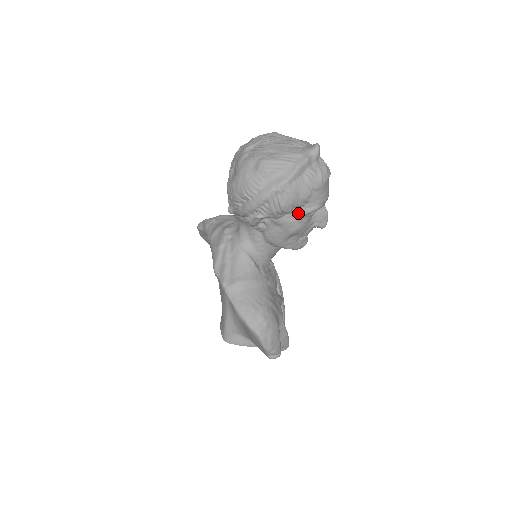
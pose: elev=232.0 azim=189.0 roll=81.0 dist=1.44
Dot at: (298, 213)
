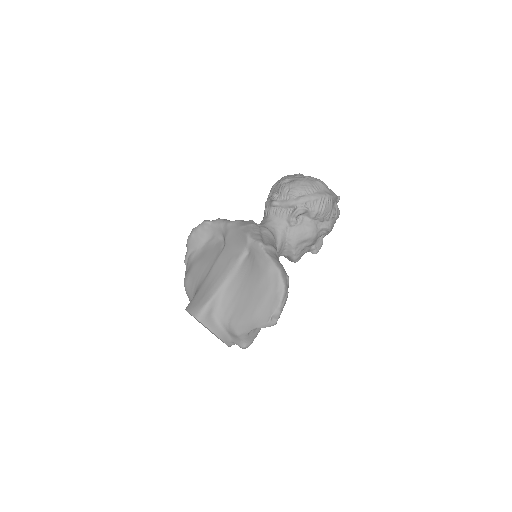
Dot at: (322, 225)
